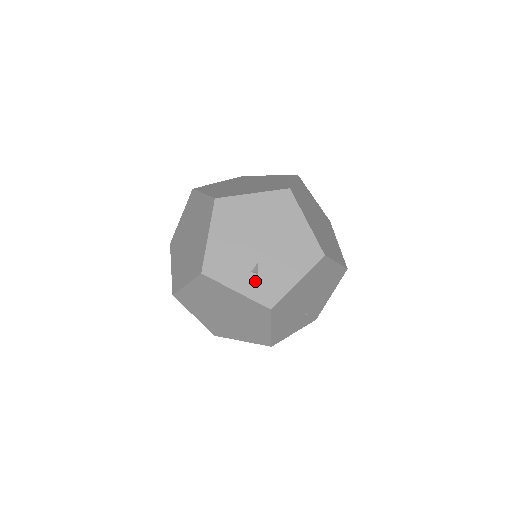
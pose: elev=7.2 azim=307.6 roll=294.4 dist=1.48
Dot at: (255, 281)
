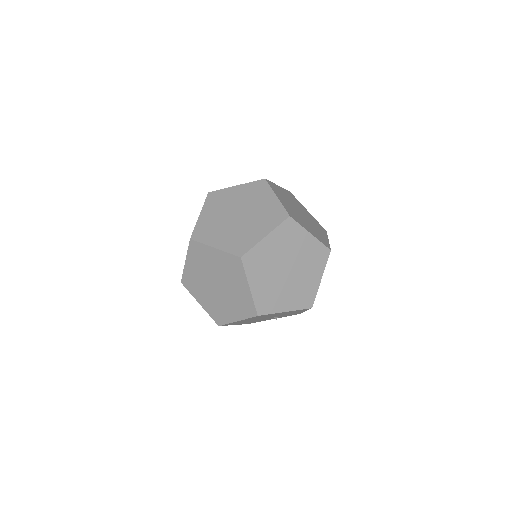
Dot at: occluded
